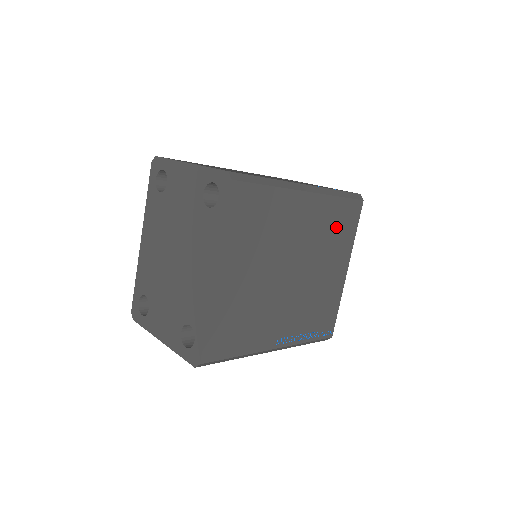
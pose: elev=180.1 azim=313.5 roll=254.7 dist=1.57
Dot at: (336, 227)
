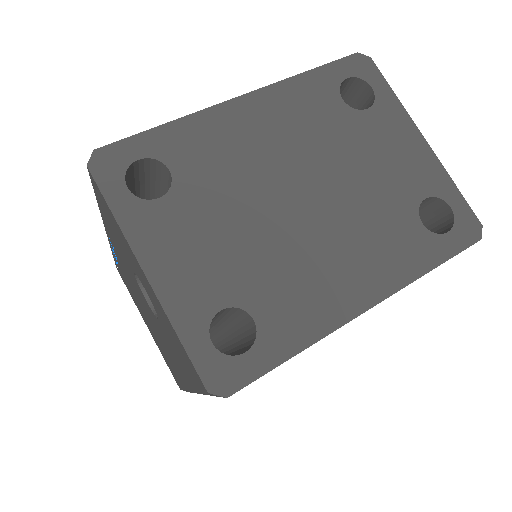
Dot at: occluded
